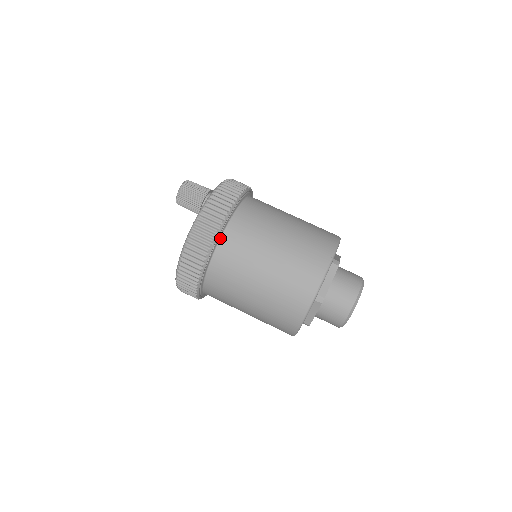
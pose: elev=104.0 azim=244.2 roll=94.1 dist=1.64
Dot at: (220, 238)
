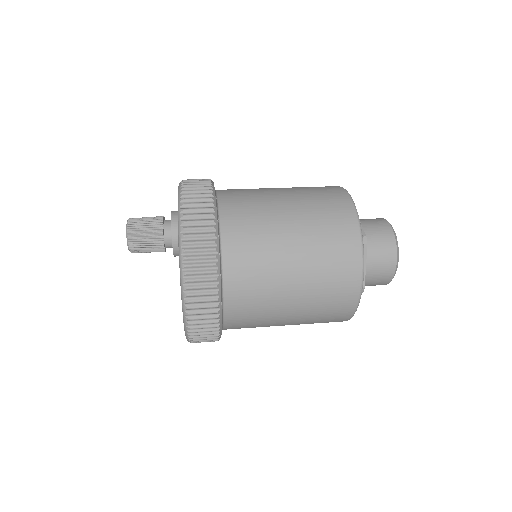
Dot at: (218, 220)
